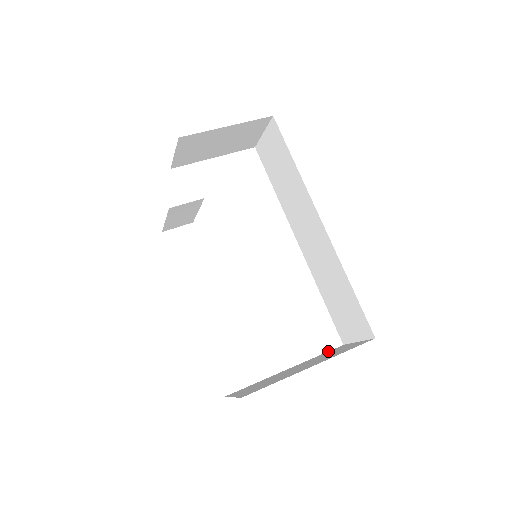
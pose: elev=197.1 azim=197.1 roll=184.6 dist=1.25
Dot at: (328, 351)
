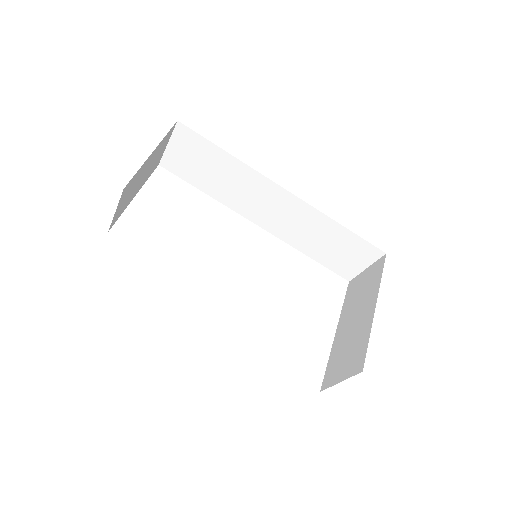
Dot at: occluded
